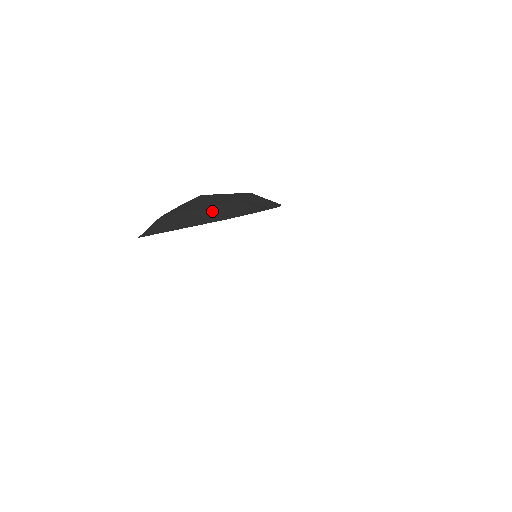
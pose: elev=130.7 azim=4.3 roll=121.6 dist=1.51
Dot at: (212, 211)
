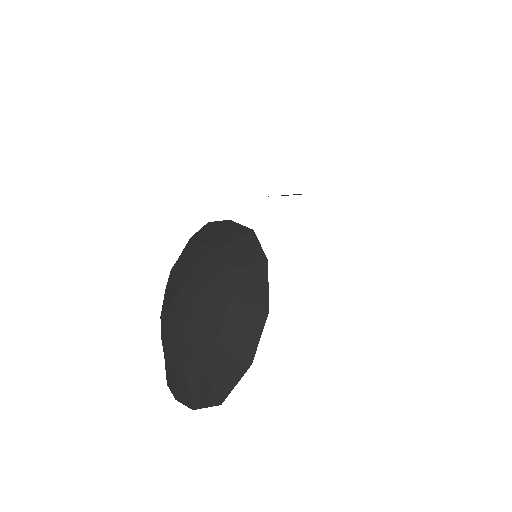
Dot at: (224, 352)
